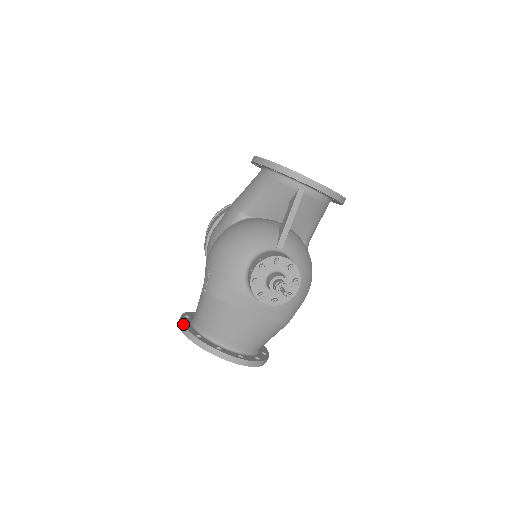
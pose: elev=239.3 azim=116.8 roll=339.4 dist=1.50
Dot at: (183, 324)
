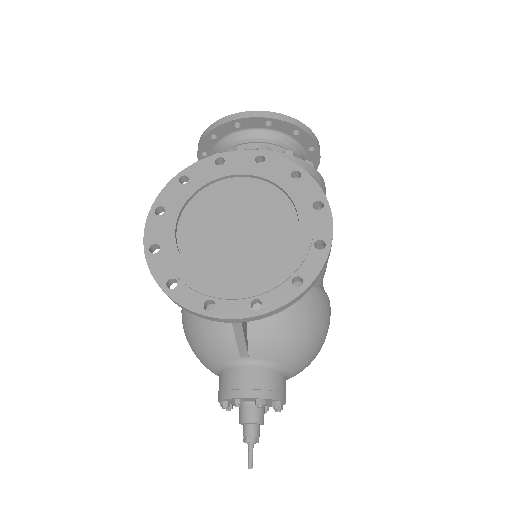
Dot at: occluded
